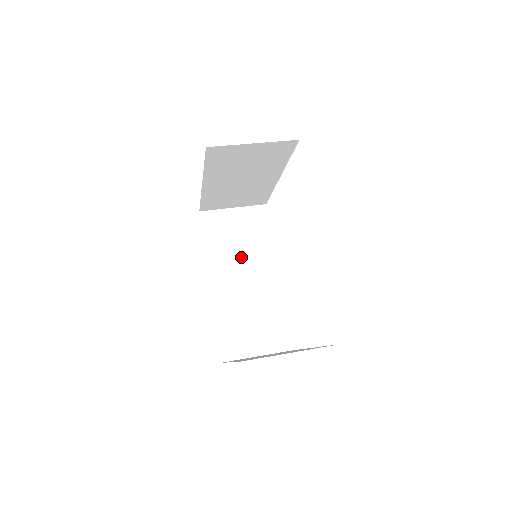
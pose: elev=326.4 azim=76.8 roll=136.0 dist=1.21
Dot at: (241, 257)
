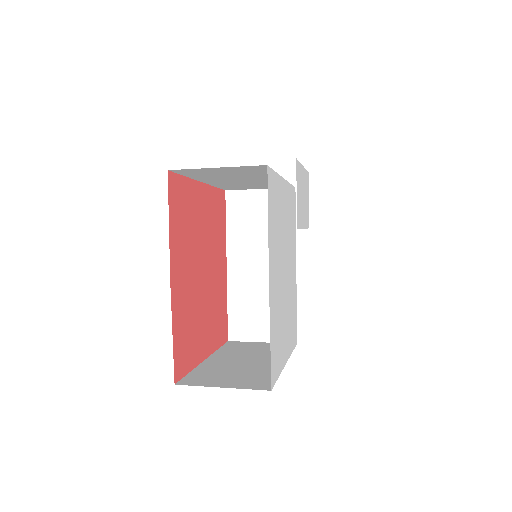
Dot at: (260, 243)
